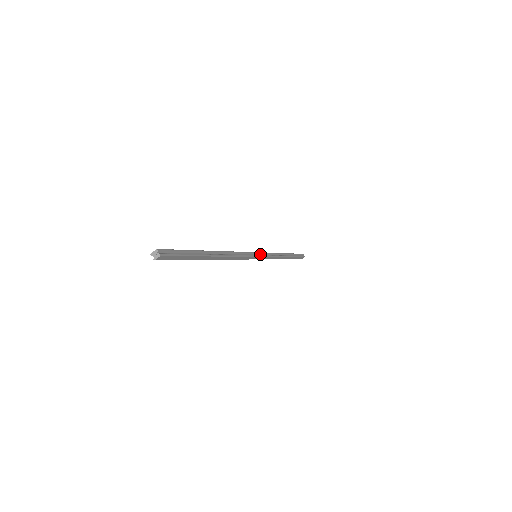
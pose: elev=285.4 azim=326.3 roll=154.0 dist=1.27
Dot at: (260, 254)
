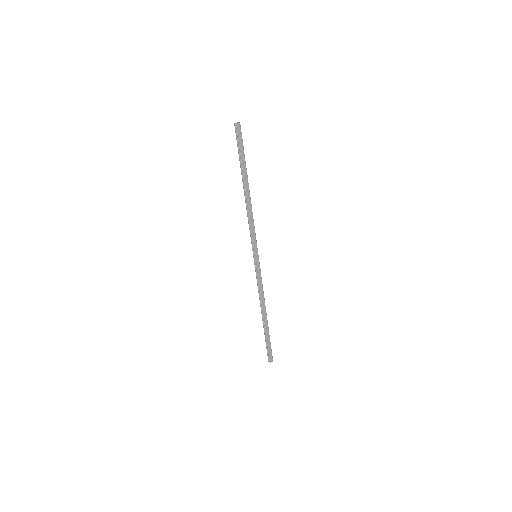
Dot at: (258, 261)
